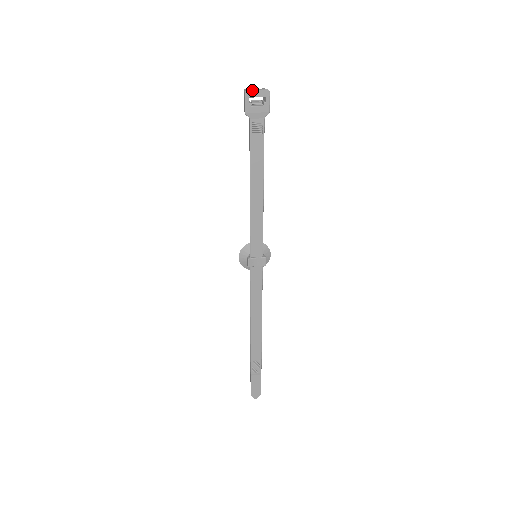
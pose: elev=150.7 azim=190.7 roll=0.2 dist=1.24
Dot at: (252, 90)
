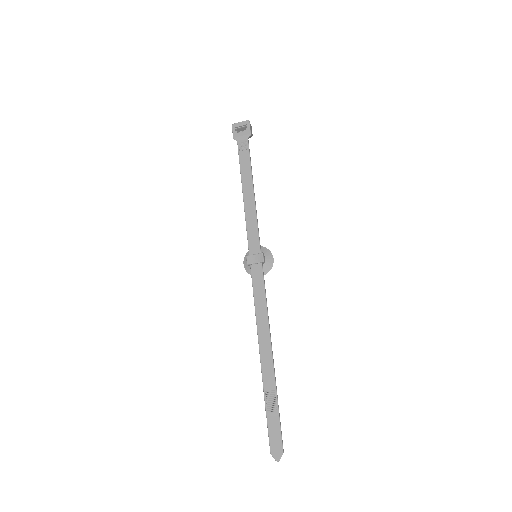
Dot at: (237, 123)
